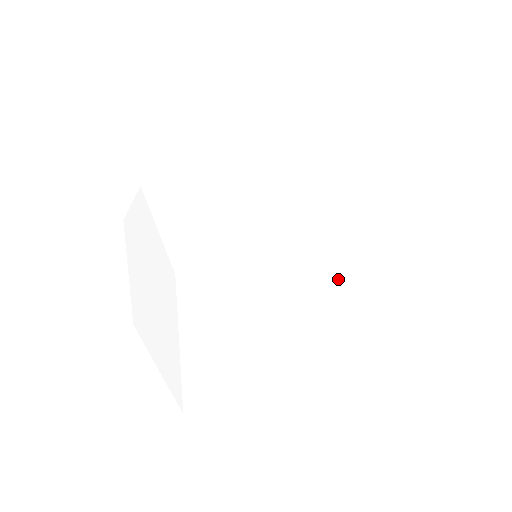
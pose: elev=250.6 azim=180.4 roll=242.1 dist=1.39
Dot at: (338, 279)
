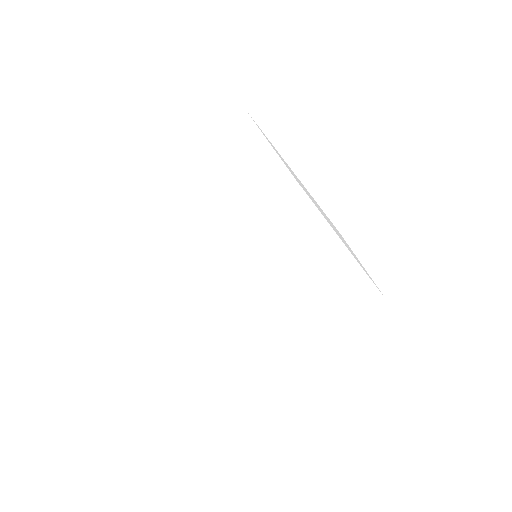
Dot at: (352, 299)
